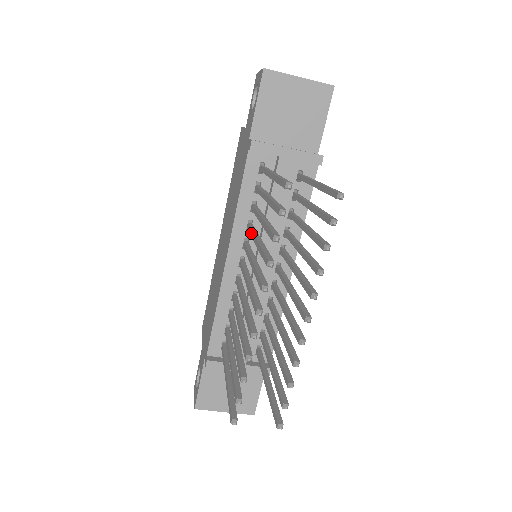
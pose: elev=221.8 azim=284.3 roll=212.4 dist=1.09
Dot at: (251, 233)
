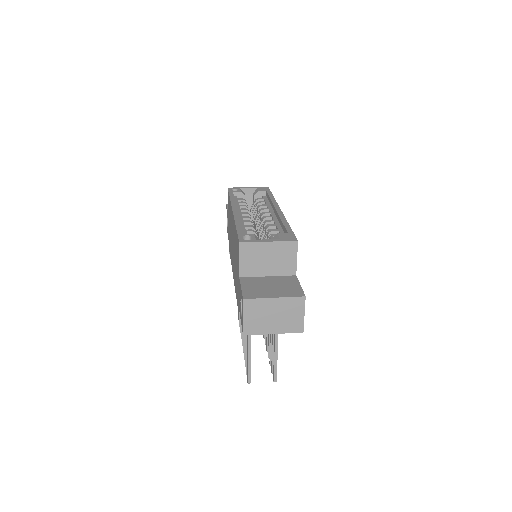
Dot at: occluded
